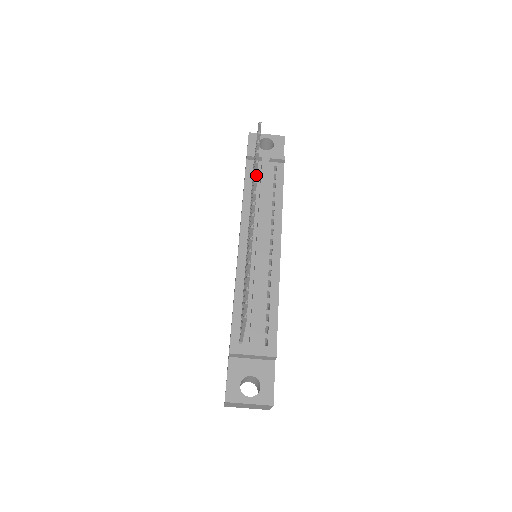
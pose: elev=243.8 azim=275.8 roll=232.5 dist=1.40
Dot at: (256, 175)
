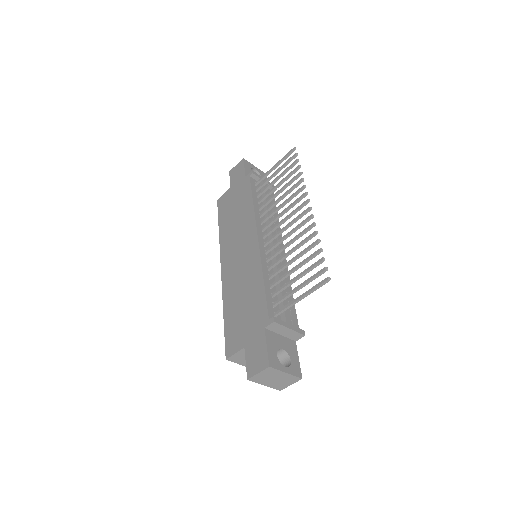
Dot at: (301, 182)
